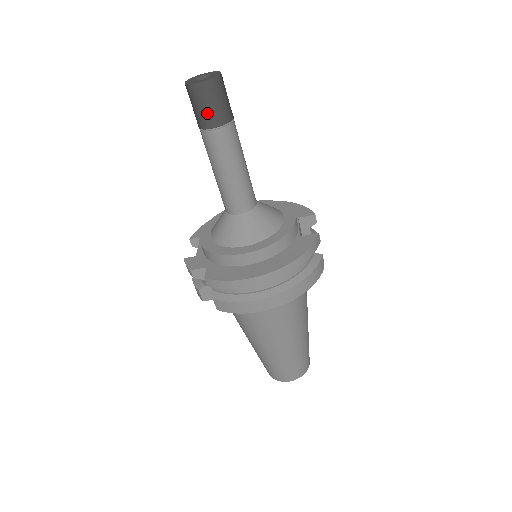
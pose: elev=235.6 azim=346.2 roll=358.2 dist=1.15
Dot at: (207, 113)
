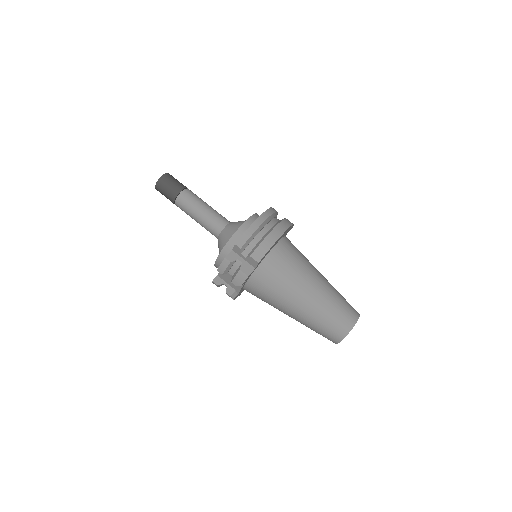
Dot at: (174, 186)
